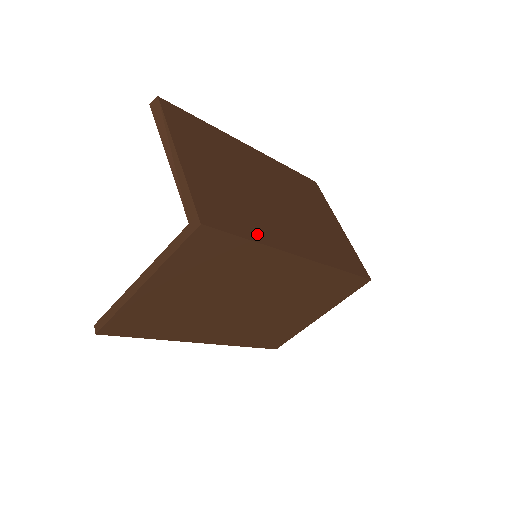
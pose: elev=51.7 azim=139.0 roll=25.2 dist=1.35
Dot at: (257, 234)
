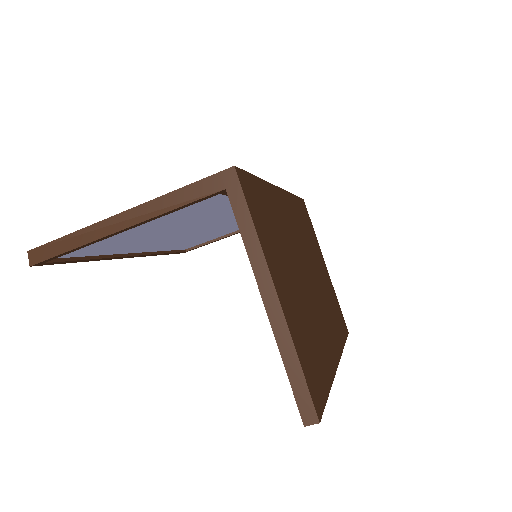
Dot at: occluded
